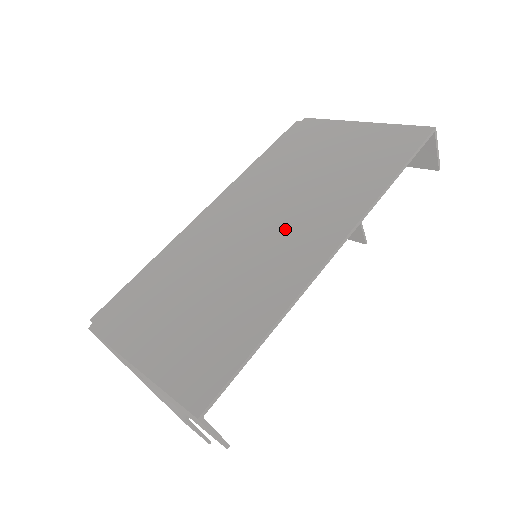
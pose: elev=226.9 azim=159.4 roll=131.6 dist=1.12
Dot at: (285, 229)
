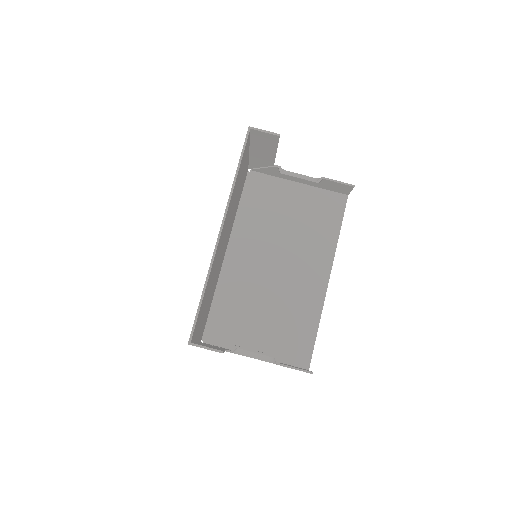
Dot at: occluded
